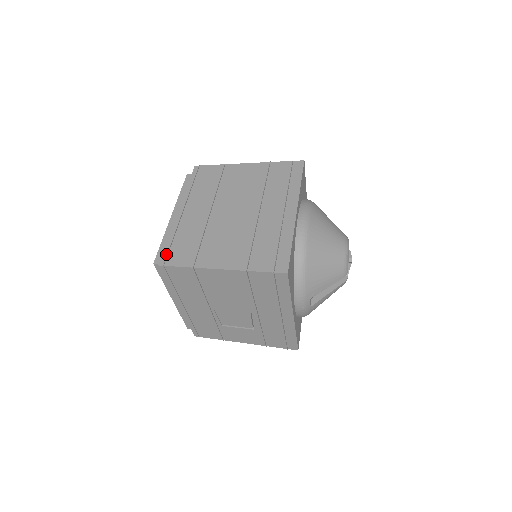
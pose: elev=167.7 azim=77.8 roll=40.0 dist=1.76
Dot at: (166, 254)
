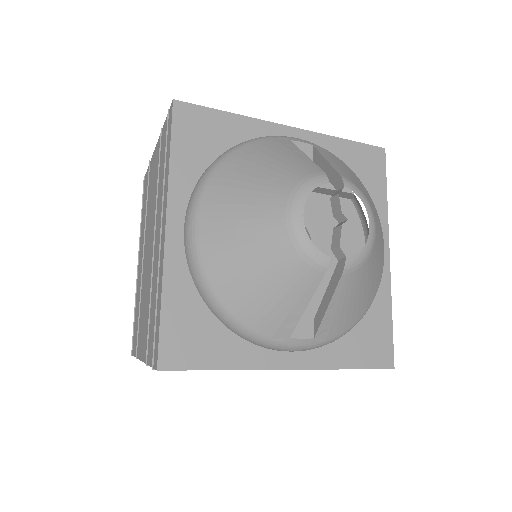
Dot at: (133, 337)
